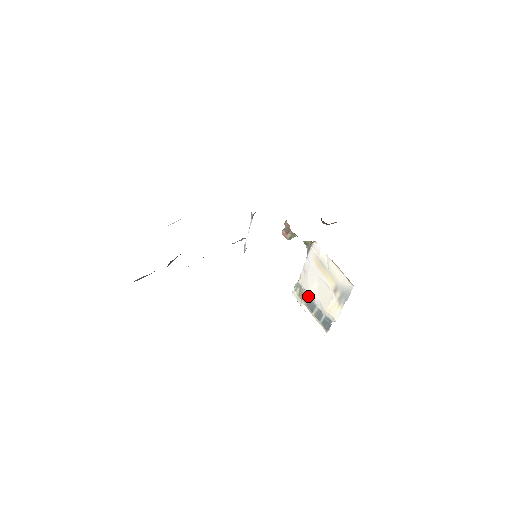
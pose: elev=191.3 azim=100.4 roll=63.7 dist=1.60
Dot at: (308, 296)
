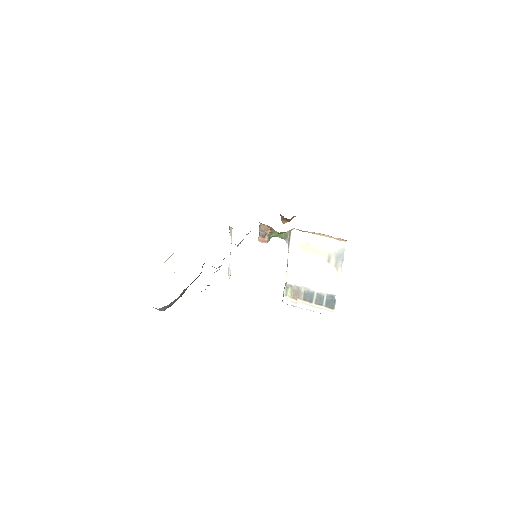
Dot at: (302, 289)
